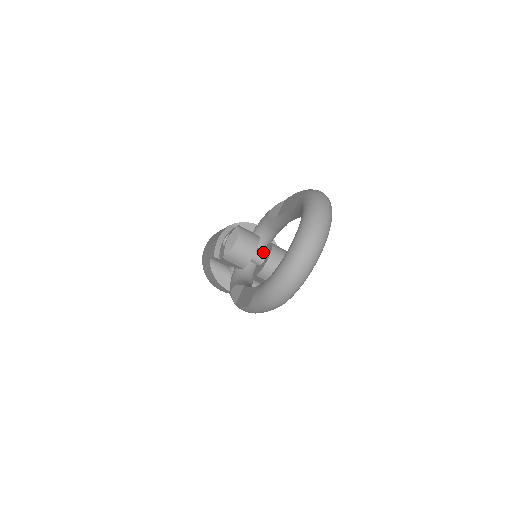
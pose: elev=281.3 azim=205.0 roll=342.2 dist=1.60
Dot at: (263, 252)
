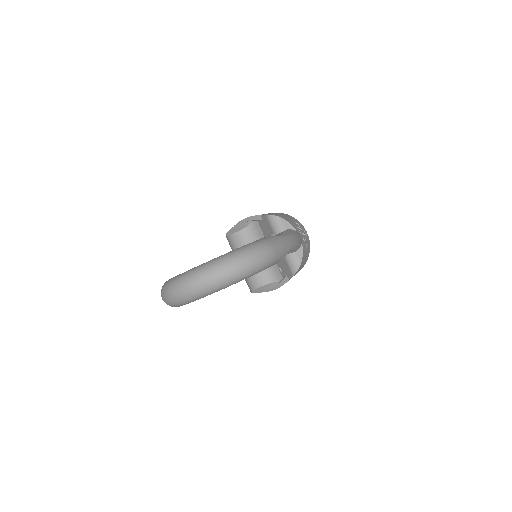
Dot at: occluded
